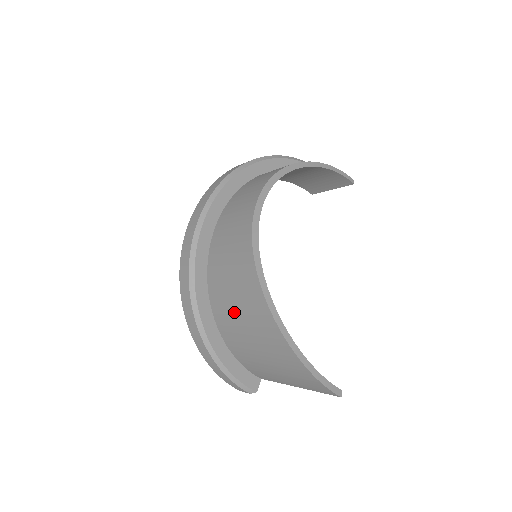
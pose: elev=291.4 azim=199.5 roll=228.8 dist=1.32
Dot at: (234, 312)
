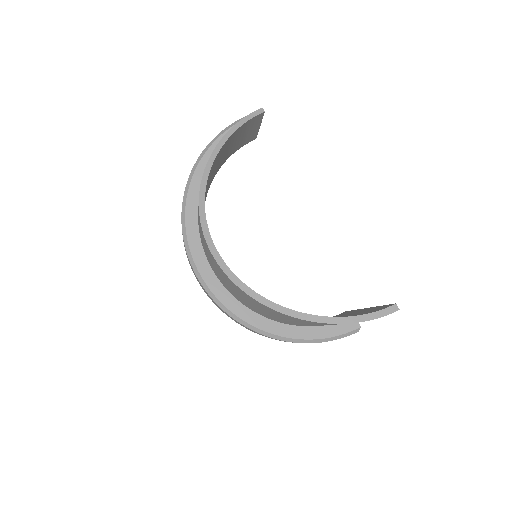
Dot at: (277, 318)
